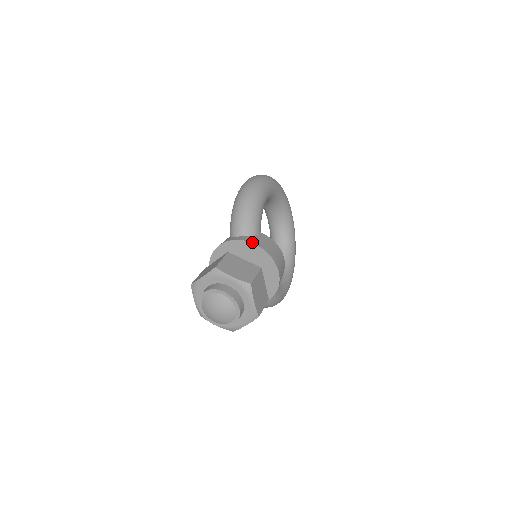
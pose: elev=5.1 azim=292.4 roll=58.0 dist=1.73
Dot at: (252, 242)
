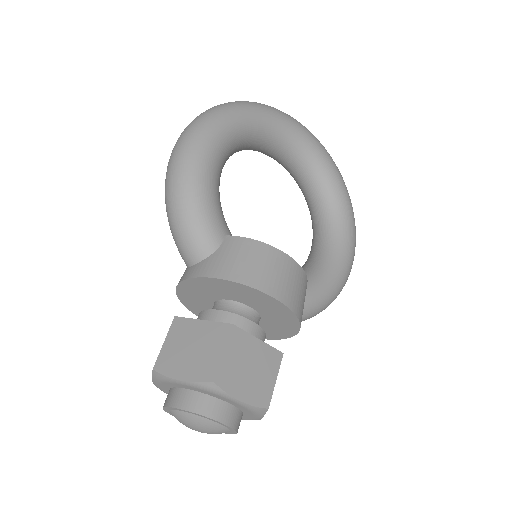
Dot at: (206, 276)
